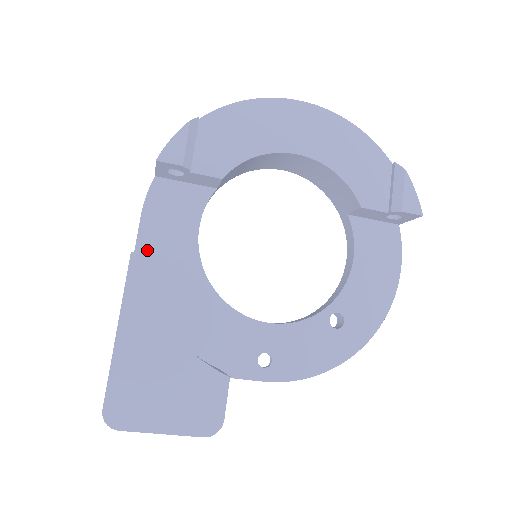
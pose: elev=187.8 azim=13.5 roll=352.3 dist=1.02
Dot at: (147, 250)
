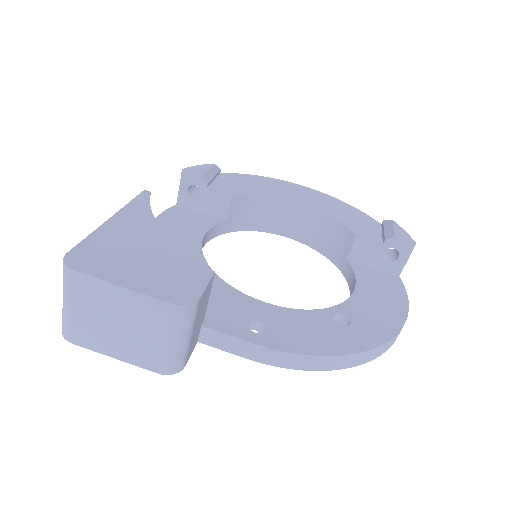
Dot at: occluded
